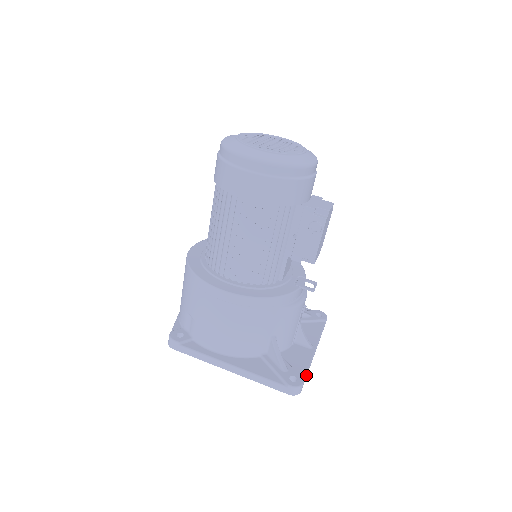
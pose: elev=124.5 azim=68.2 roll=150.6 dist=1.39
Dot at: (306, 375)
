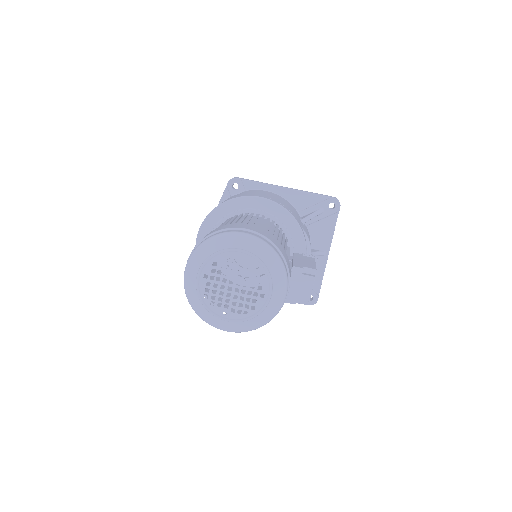
Dot at: (320, 288)
